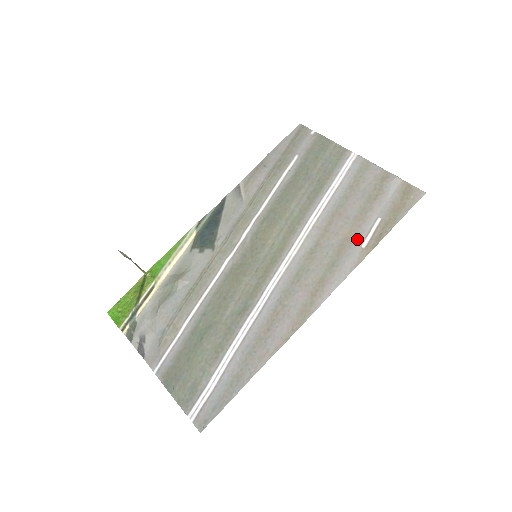
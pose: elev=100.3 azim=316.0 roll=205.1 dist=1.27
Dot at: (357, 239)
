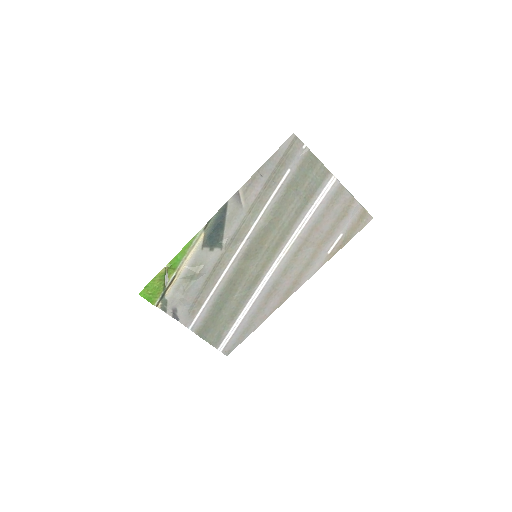
Dot at: (325, 248)
